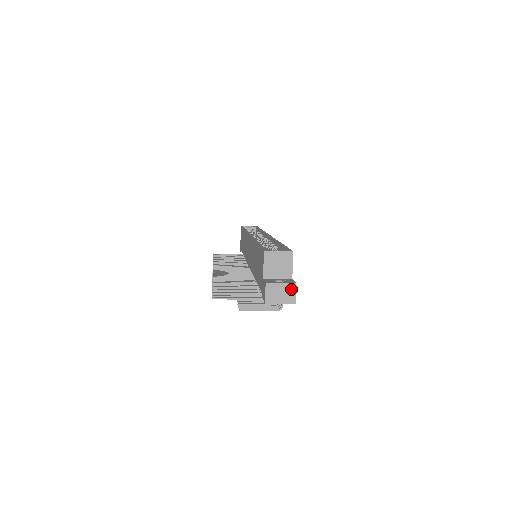
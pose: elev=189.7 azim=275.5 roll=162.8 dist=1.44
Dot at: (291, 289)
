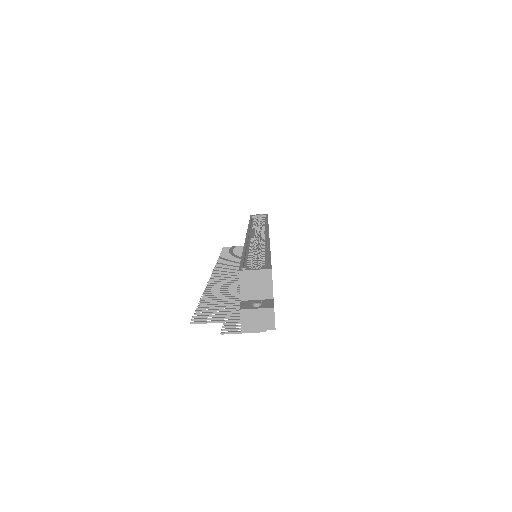
Dot at: (269, 314)
